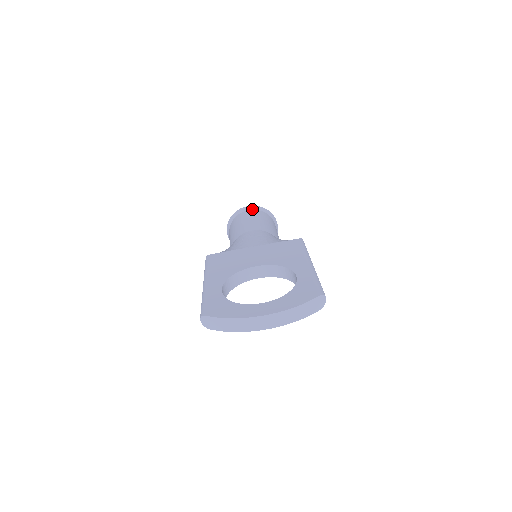
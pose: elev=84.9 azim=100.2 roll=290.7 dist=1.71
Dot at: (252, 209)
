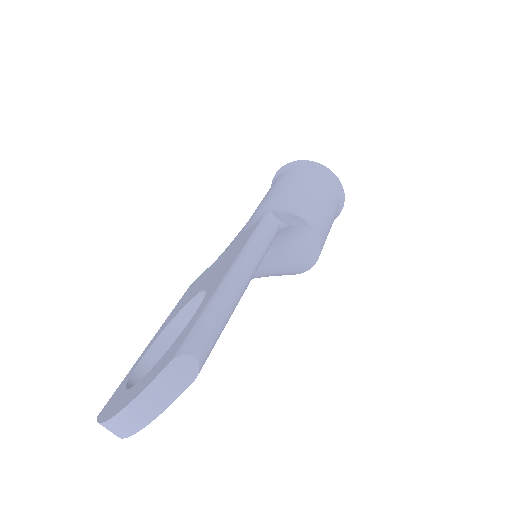
Dot at: (282, 172)
